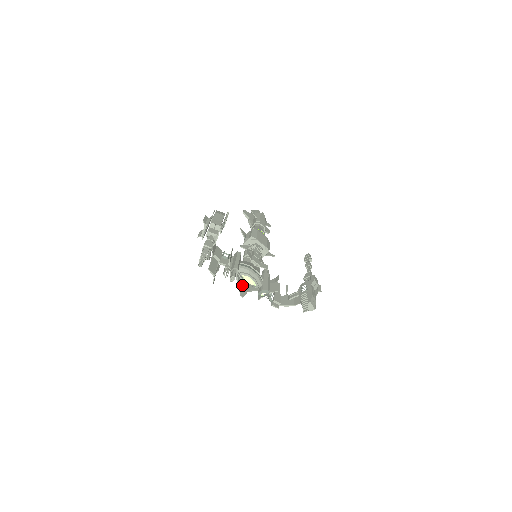
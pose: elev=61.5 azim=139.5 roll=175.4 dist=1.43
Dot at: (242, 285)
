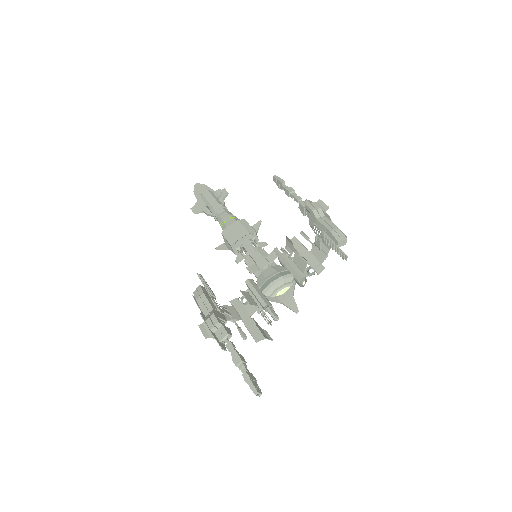
Dot at: (284, 300)
